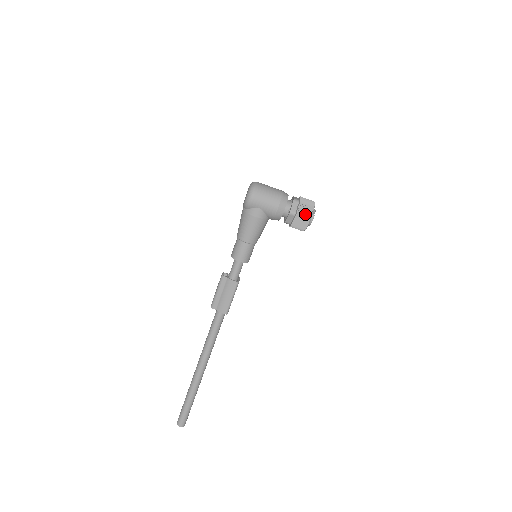
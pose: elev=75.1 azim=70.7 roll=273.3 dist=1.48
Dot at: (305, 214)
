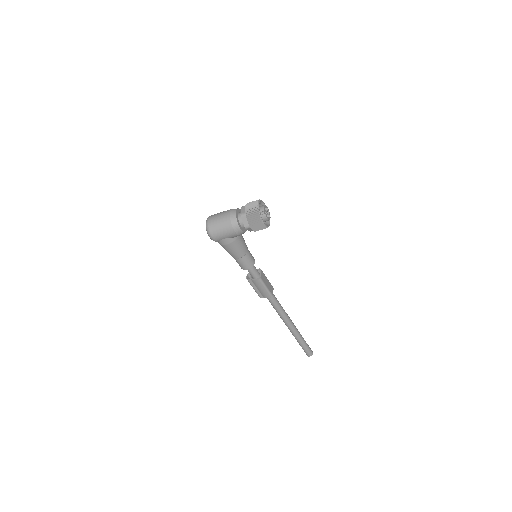
Dot at: (256, 222)
